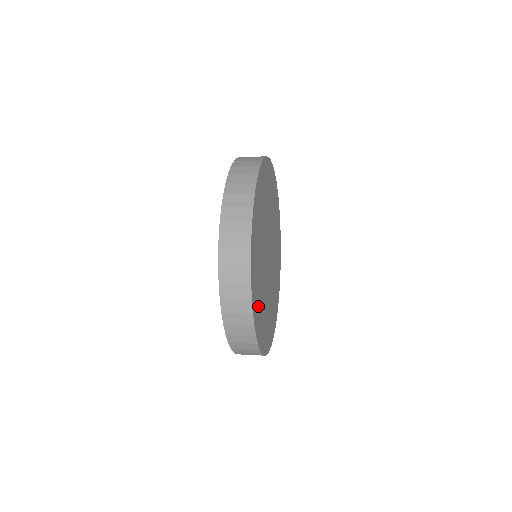
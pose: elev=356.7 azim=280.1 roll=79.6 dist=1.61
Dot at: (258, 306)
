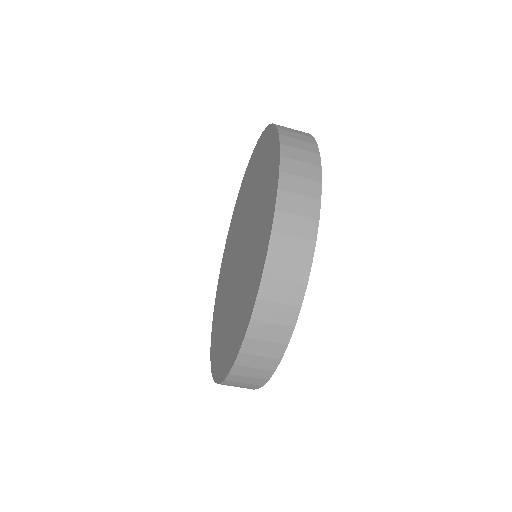
Dot at: occluded
